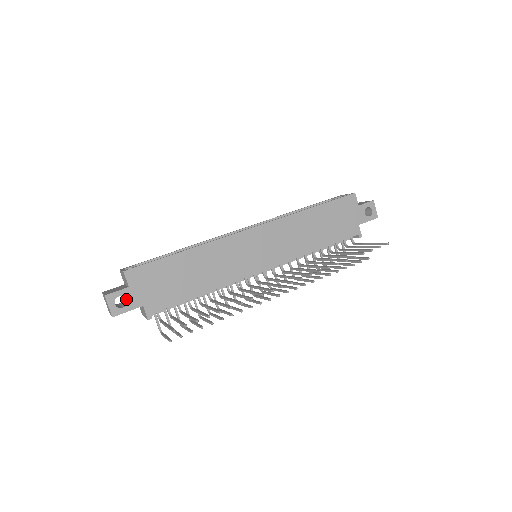
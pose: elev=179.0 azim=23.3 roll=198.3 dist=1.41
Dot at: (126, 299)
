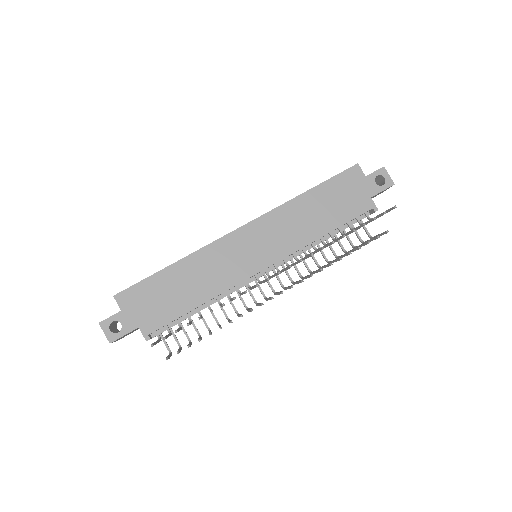
Dot at: occluded
